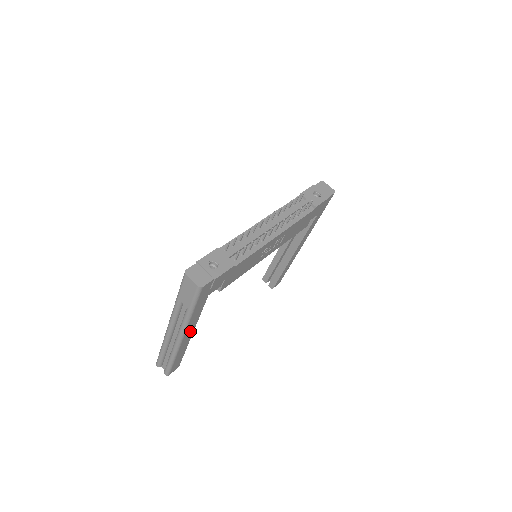
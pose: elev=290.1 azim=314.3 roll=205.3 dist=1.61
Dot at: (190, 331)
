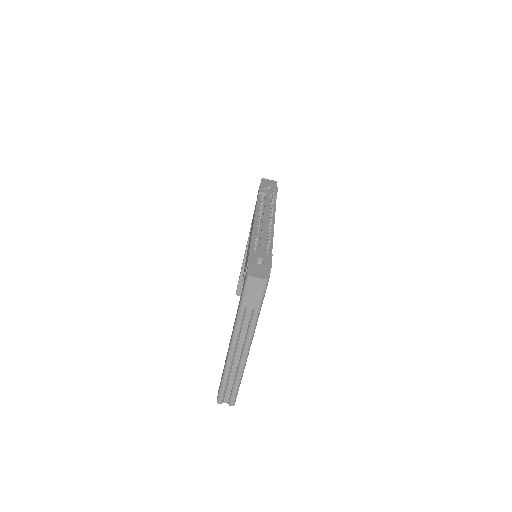
Dot at: occluded
